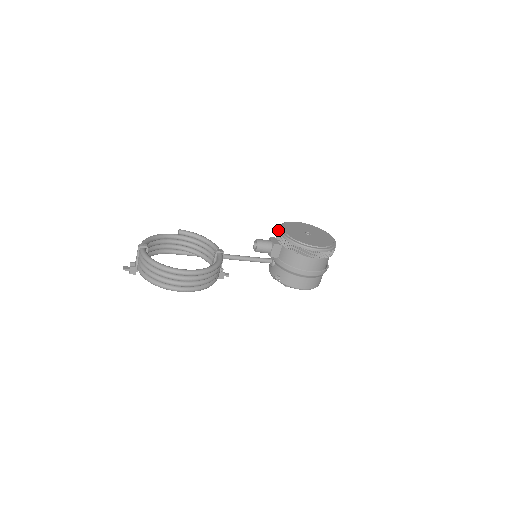
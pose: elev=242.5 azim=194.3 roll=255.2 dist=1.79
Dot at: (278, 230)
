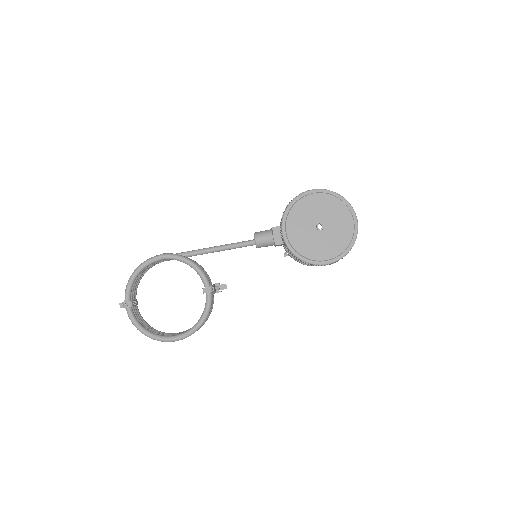
Dot at: (280, 224)
